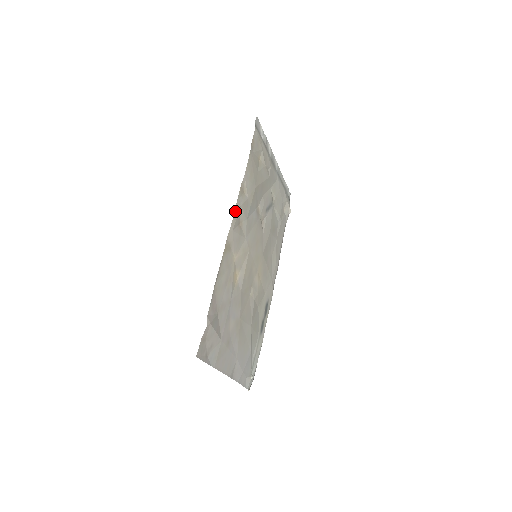
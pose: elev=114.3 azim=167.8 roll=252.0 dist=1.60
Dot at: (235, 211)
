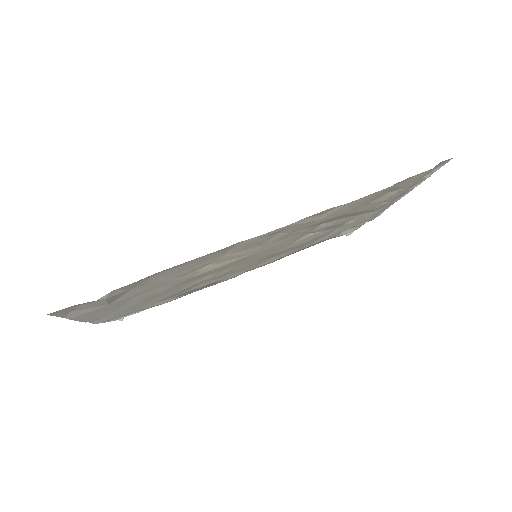
Dot at: (285, 226)
